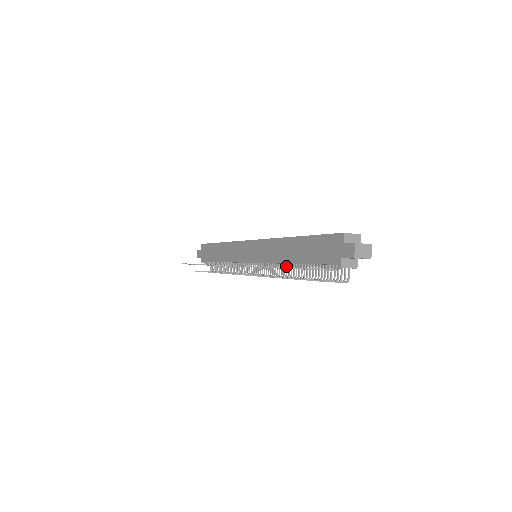
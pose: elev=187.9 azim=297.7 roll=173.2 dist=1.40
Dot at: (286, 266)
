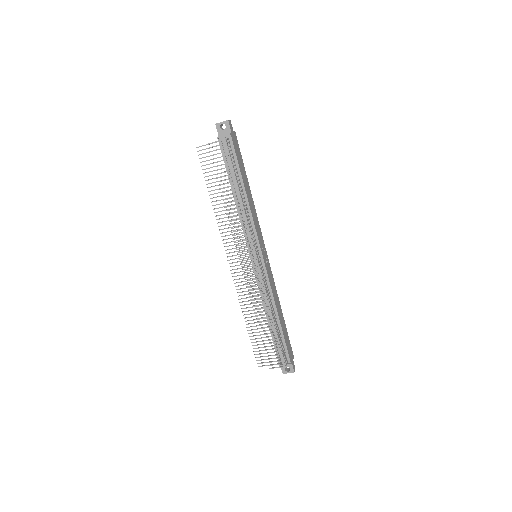
Dot at: (238, 207)
